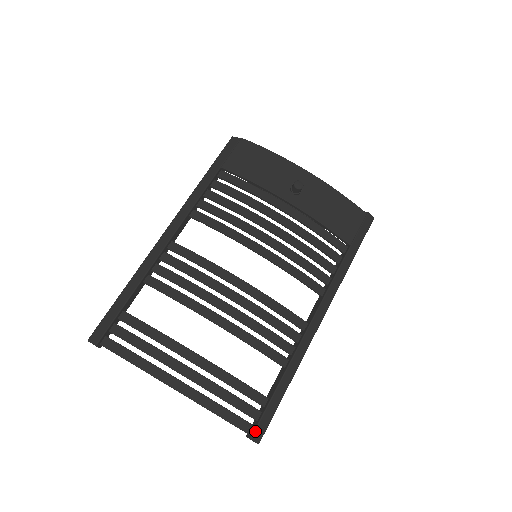
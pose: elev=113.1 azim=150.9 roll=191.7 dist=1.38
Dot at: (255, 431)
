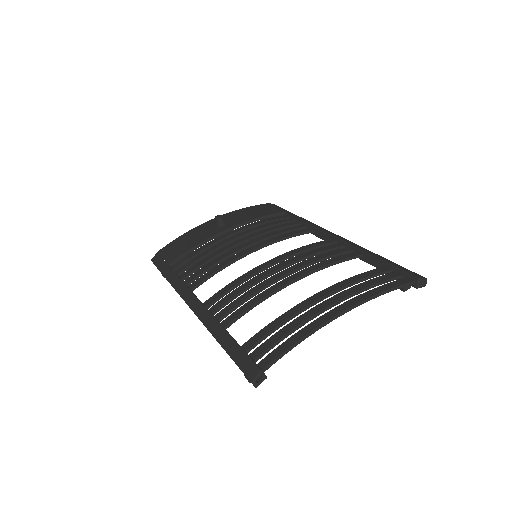
Dot at: (412, 275)
